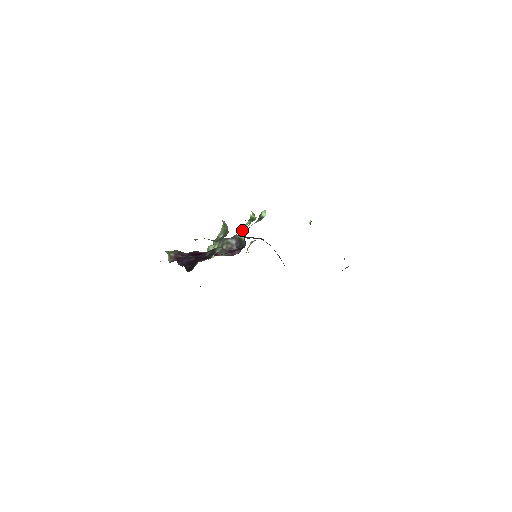
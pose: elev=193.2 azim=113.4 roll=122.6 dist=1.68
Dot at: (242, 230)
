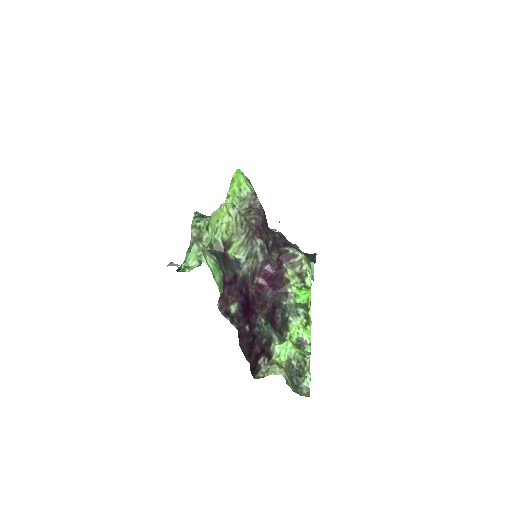
Dot at: (296, 324)
